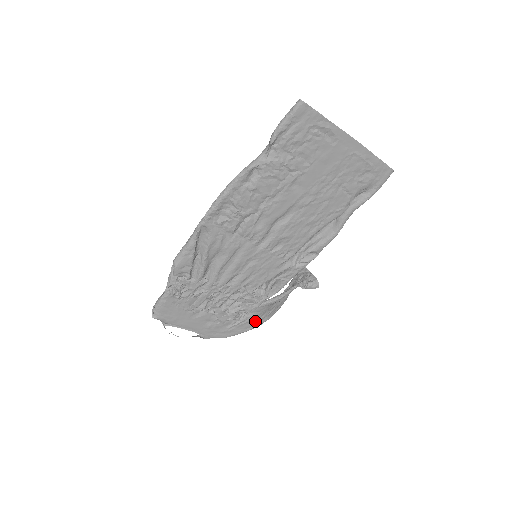
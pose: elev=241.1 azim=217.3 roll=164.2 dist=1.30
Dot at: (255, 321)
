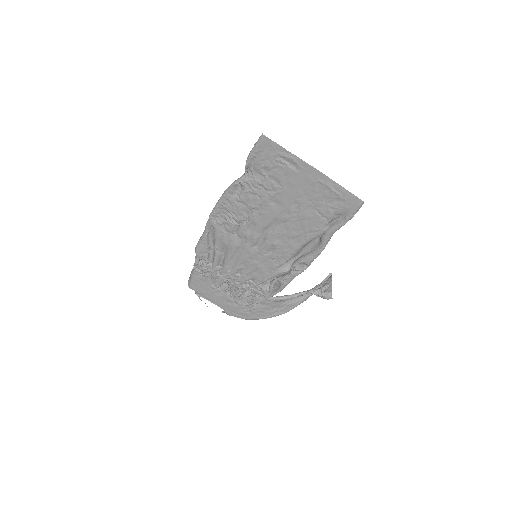
Dot at: (267, 312)
